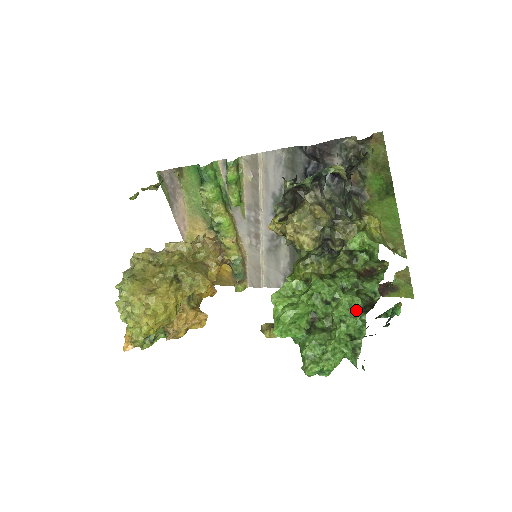
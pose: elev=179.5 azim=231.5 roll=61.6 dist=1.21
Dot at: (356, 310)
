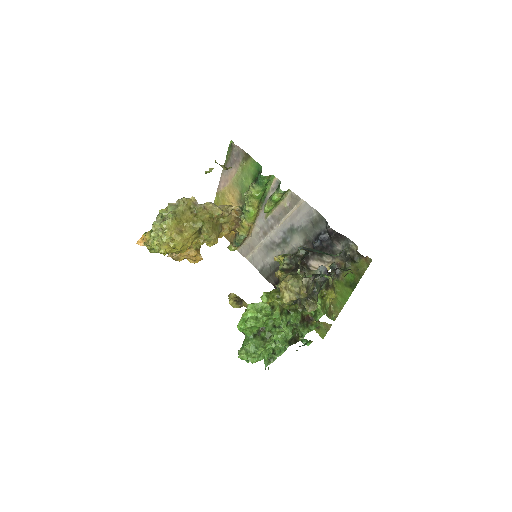
Dot at: (286, 340)
